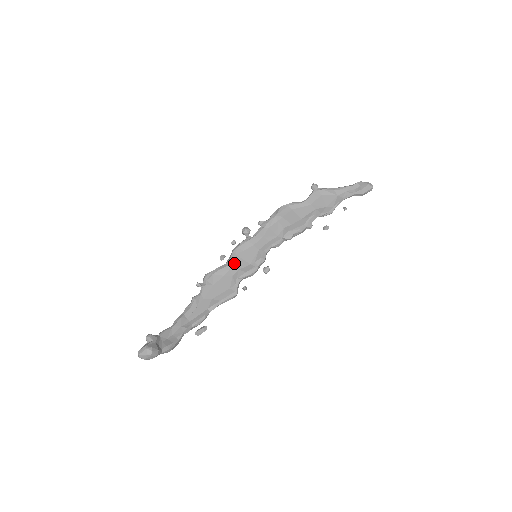
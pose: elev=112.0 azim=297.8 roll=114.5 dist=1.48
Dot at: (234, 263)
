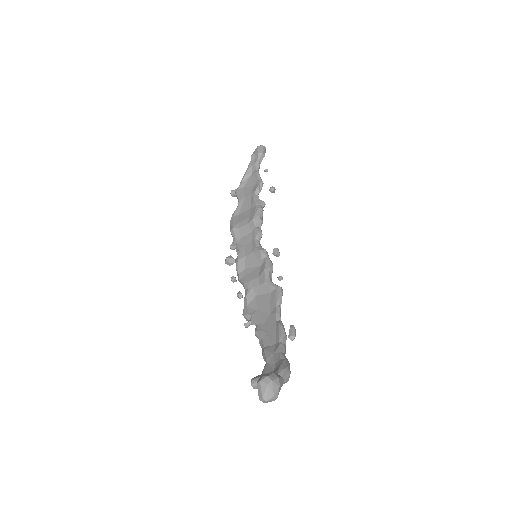
Dot at: (249, 280)
